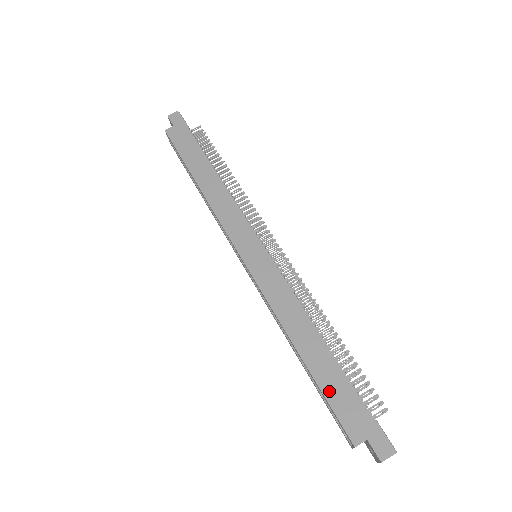
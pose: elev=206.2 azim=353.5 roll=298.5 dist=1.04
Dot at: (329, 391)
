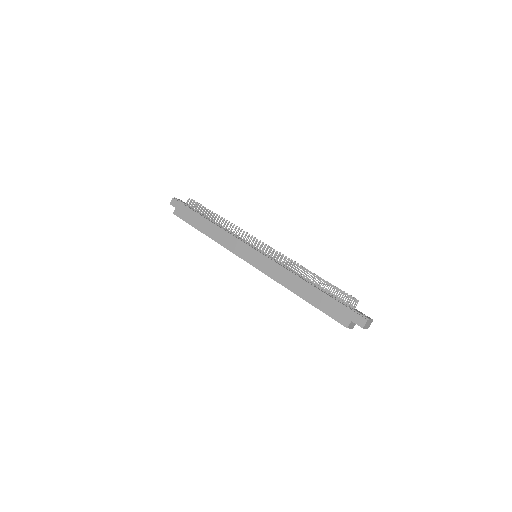
Dot at: (323, 307)
